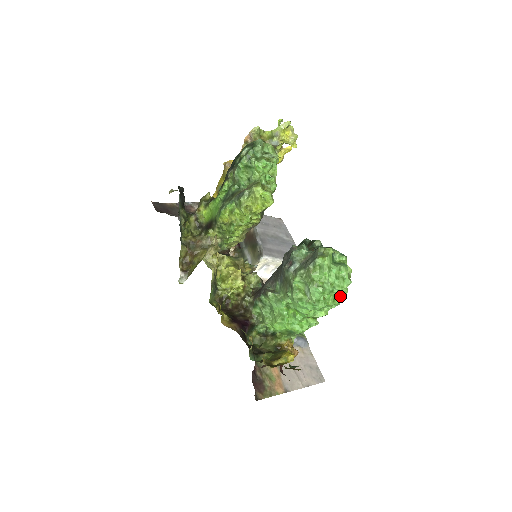
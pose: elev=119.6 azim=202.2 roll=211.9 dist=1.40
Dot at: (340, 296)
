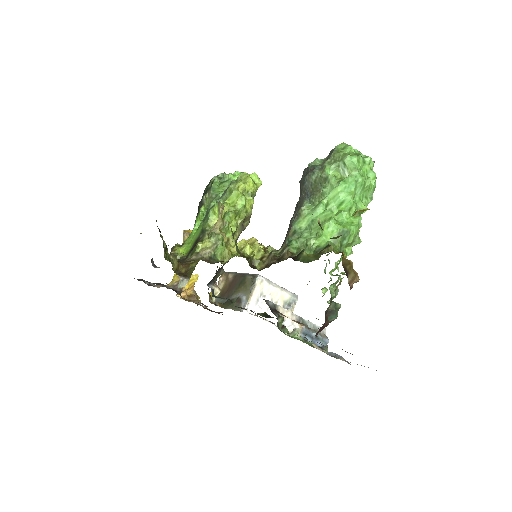
Dot at: (372, 171)
